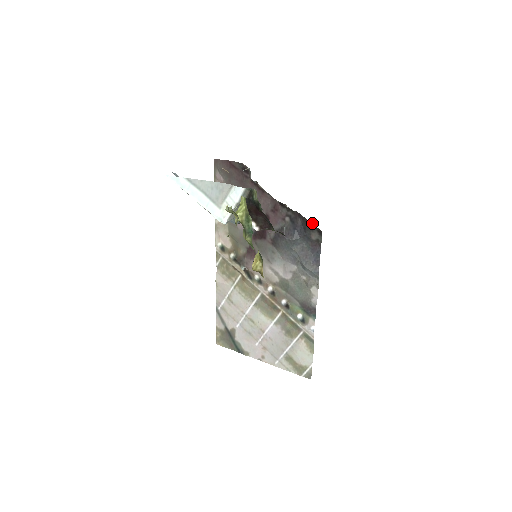
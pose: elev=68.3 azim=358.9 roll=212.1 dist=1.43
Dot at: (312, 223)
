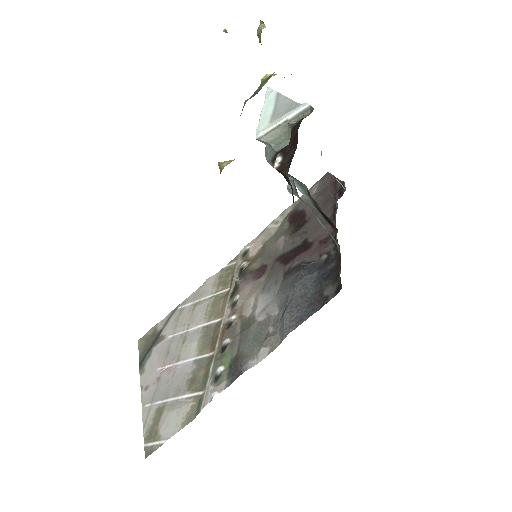
Dot at: occluded
